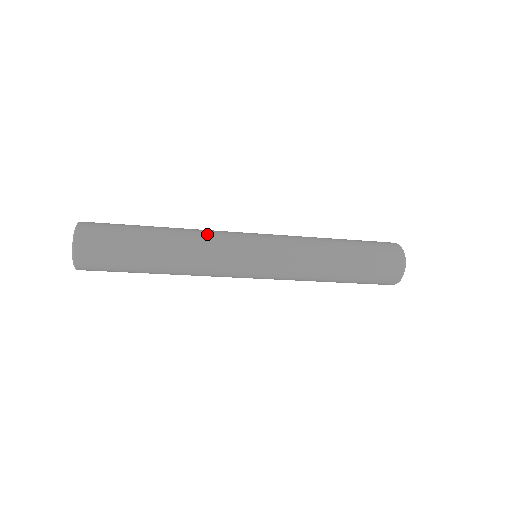
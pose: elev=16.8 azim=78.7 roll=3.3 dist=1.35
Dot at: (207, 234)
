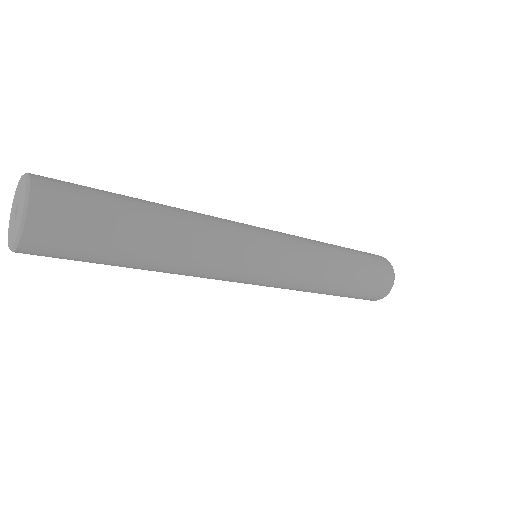
Dot at: (212, 217)
